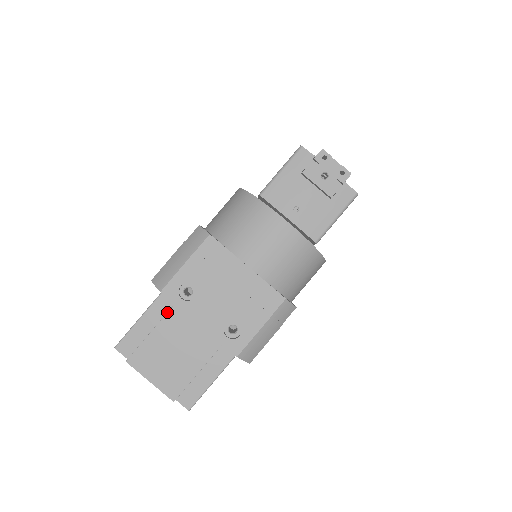
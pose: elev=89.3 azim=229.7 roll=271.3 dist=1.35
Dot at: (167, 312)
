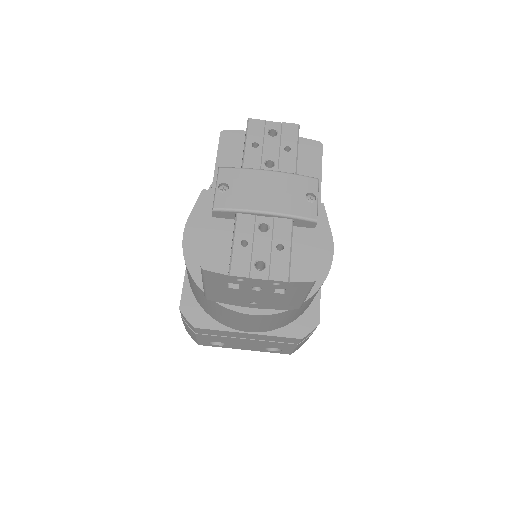
Dot at: occluded
